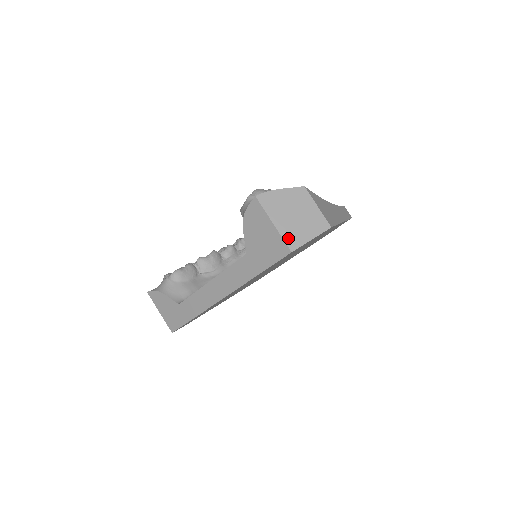
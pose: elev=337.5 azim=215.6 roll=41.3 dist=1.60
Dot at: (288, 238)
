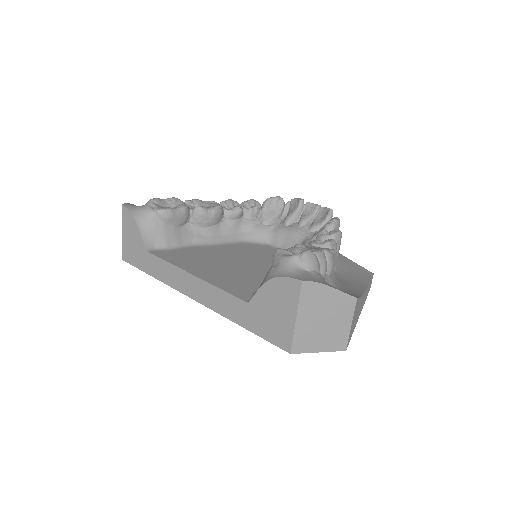
Dot at: (298, 339)
